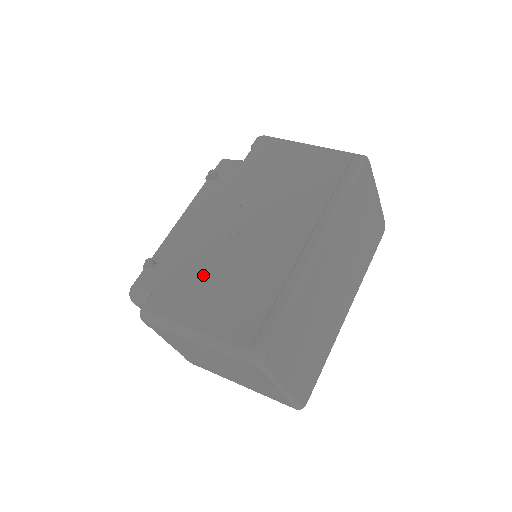
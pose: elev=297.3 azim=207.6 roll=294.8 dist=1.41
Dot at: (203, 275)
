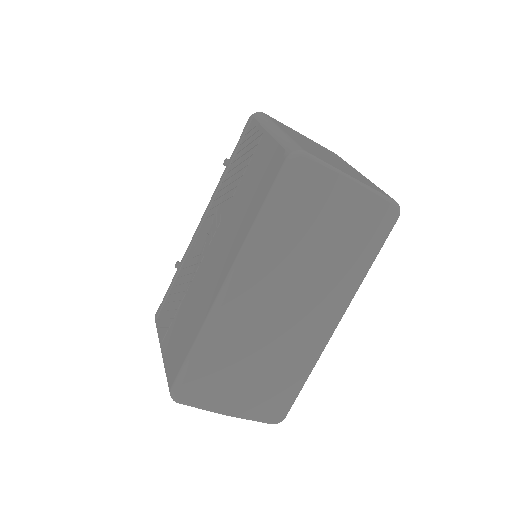
Dot at: (178, 295)
